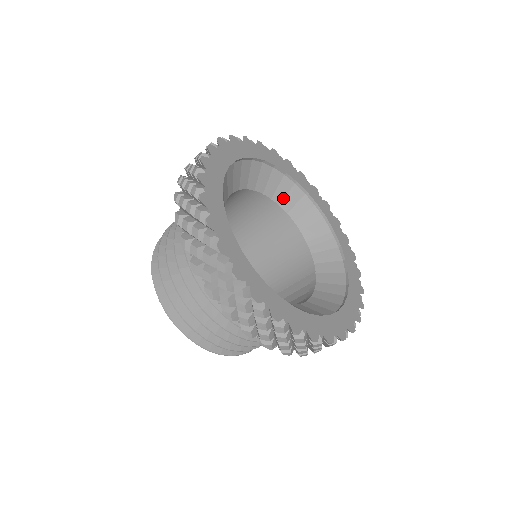
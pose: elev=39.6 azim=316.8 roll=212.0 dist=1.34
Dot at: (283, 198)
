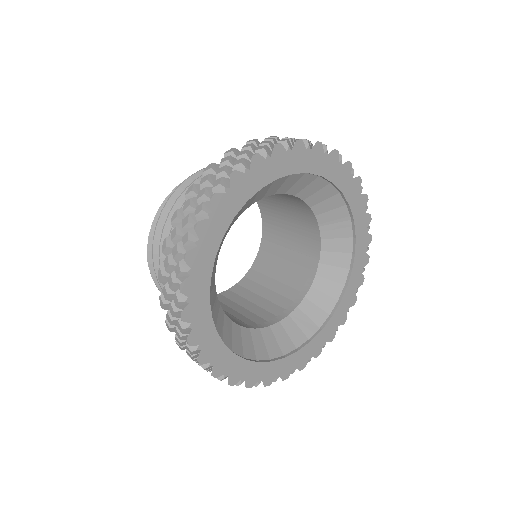
Dot at: (300, 189)
